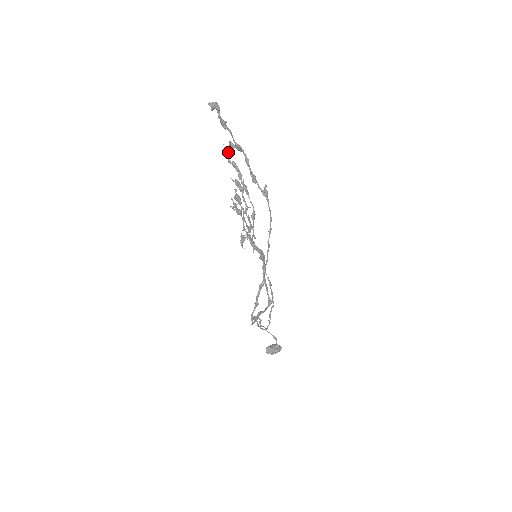
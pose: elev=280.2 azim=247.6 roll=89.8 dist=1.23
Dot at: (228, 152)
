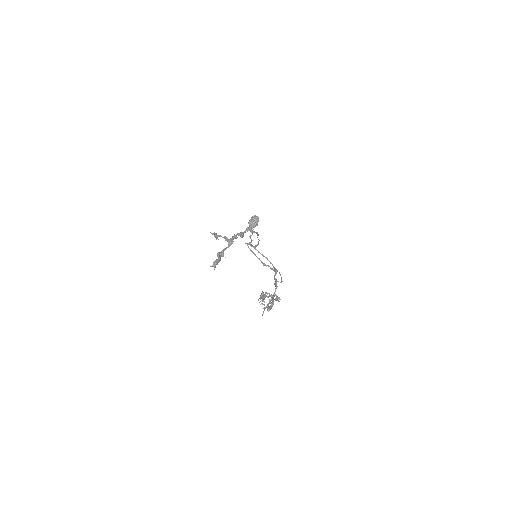
Dot at: (216, 239)
